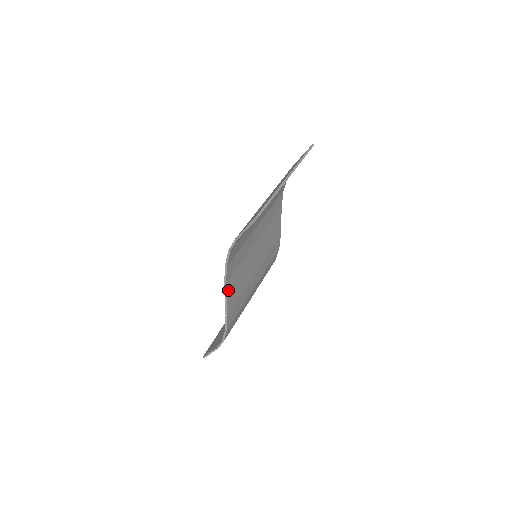
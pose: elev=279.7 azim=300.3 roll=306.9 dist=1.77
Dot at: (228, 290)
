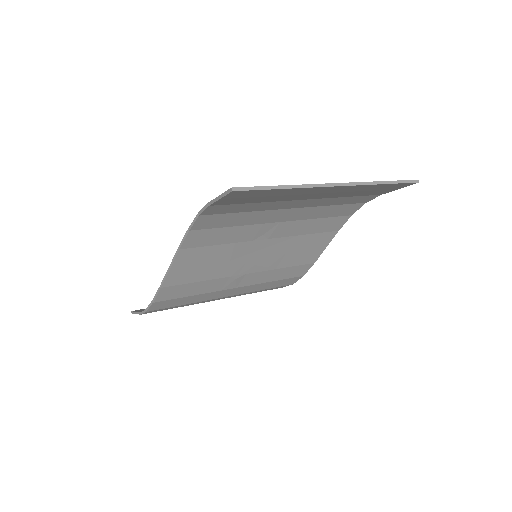
Dot at: (179, 260)
